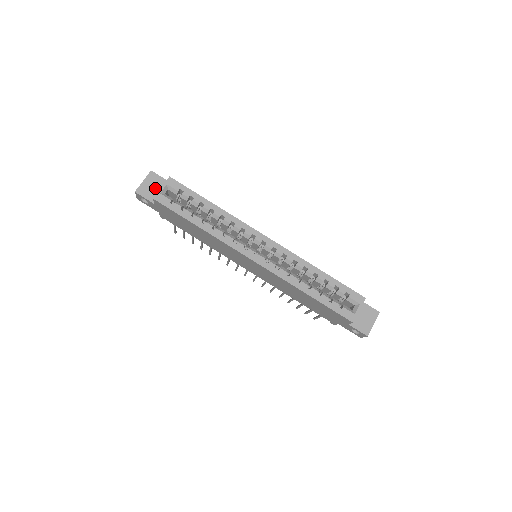
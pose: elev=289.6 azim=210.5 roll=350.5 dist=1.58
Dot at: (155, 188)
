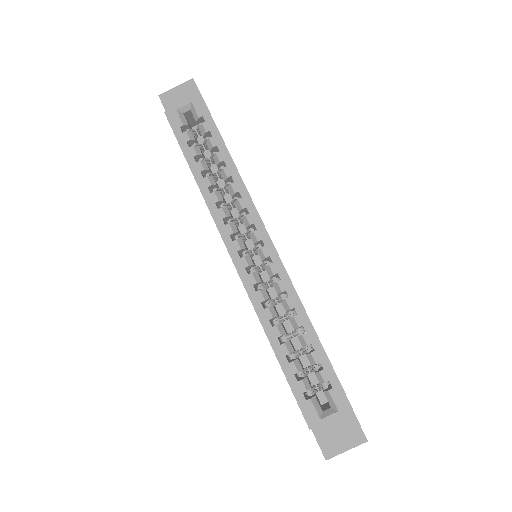
Dot at: occluded
